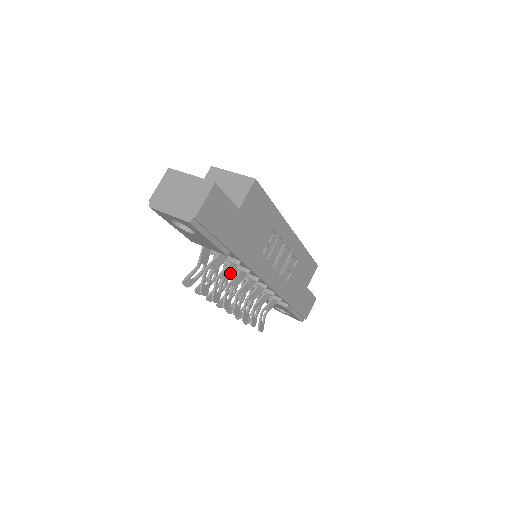
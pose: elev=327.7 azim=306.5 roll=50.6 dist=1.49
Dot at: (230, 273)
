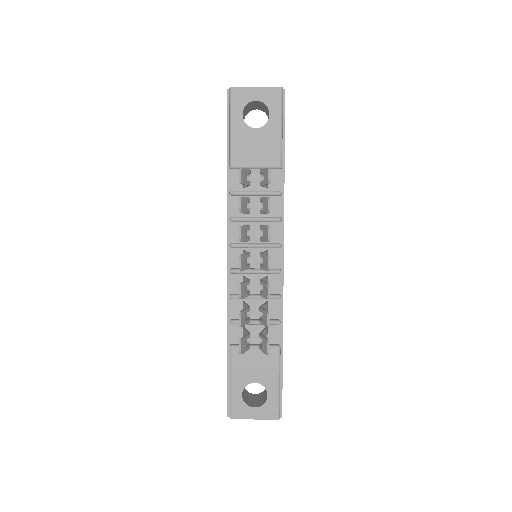
Dot at: occluded
